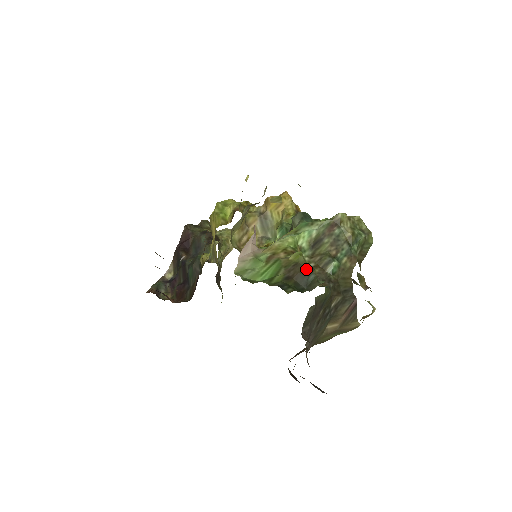
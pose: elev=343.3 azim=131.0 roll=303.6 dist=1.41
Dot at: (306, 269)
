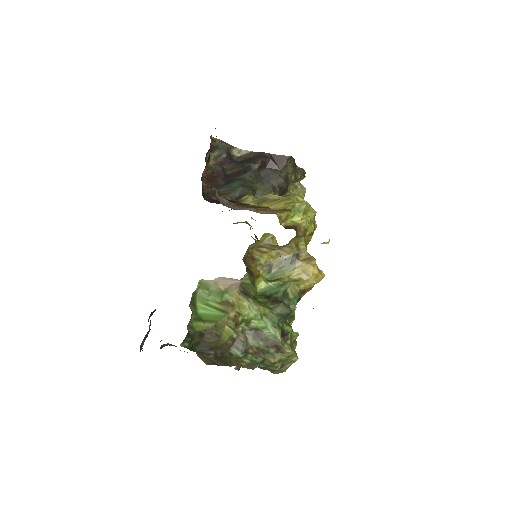
Dot at: (216, 346)
